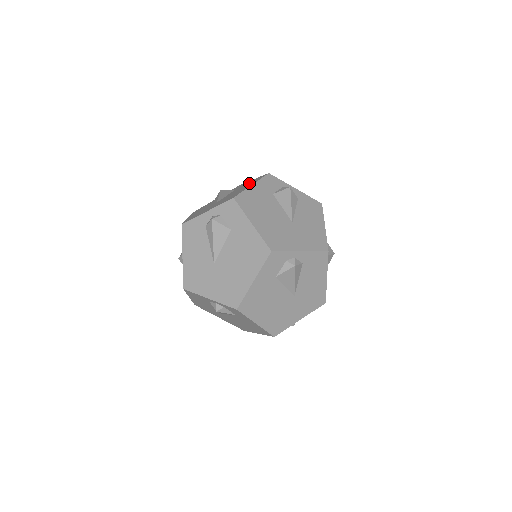
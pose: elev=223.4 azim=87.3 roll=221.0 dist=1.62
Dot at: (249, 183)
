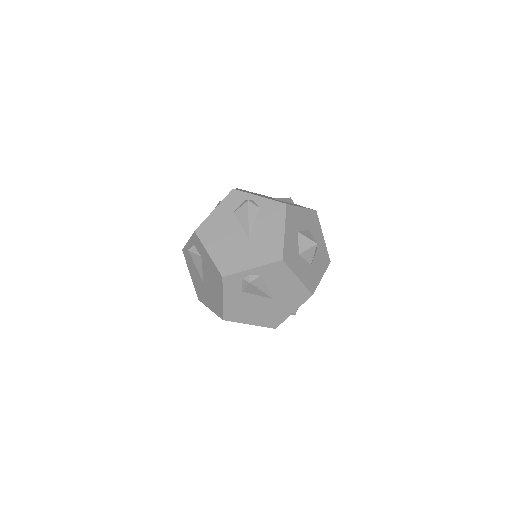
Dot at: occluded
